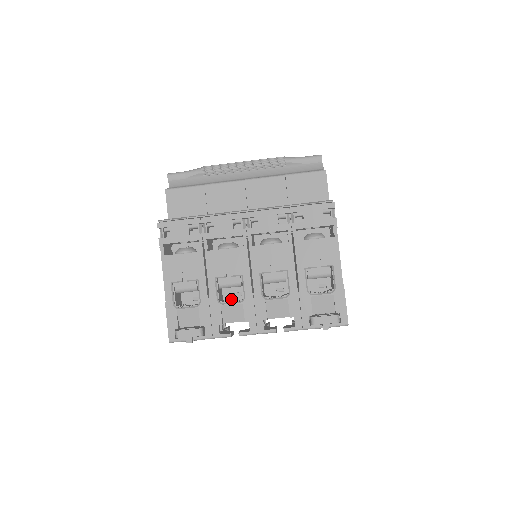
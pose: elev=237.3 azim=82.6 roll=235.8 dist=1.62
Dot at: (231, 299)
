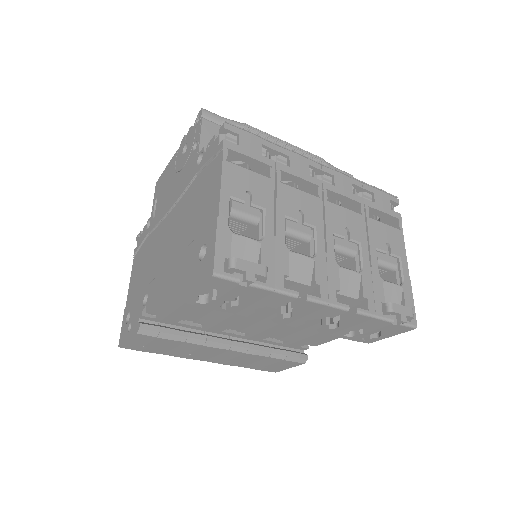
Dot at: occluded
